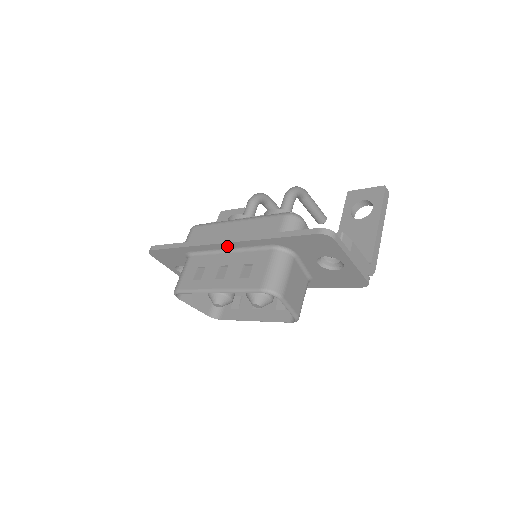
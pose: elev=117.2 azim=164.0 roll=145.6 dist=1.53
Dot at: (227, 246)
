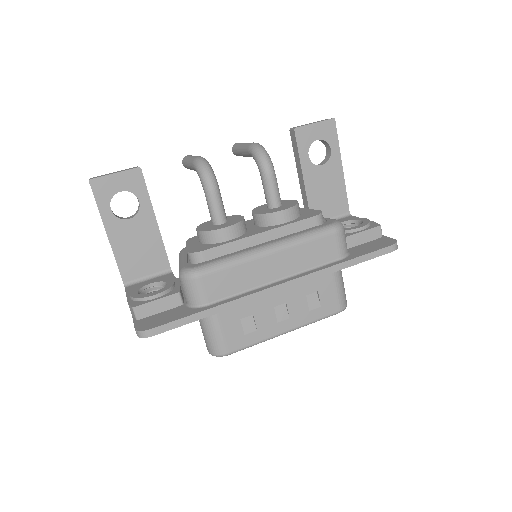
Dot at: (282, 288)
